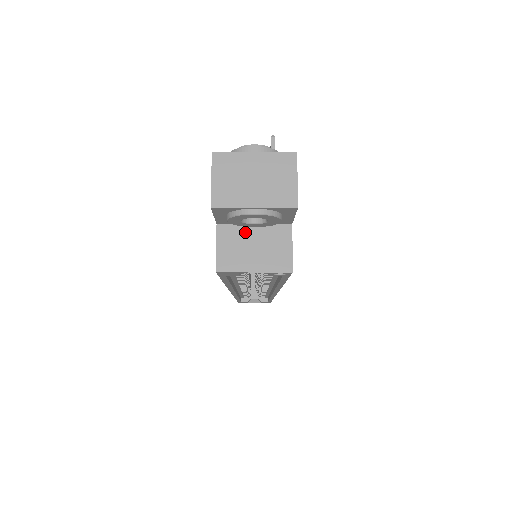
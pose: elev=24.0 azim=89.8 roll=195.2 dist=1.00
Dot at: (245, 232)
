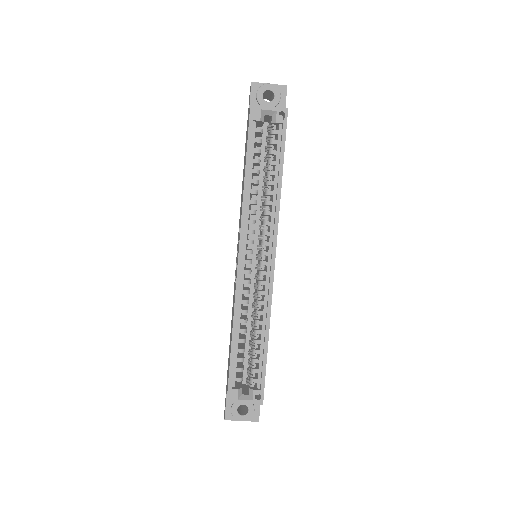
Dot at: occluded
